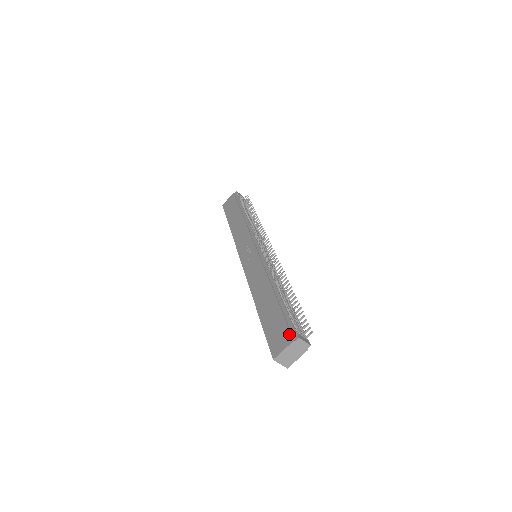
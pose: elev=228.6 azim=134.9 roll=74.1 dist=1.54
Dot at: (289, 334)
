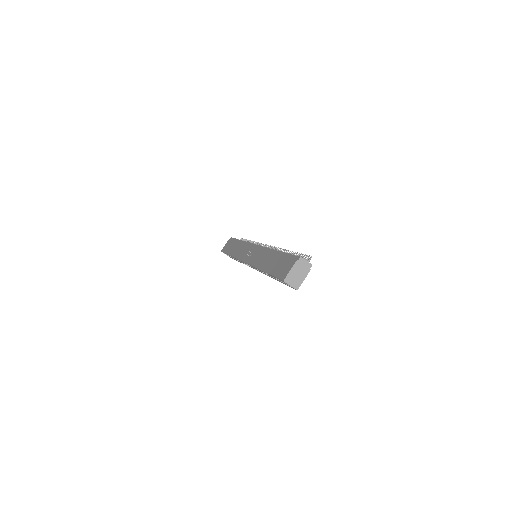
Dot at: (292, 260)
